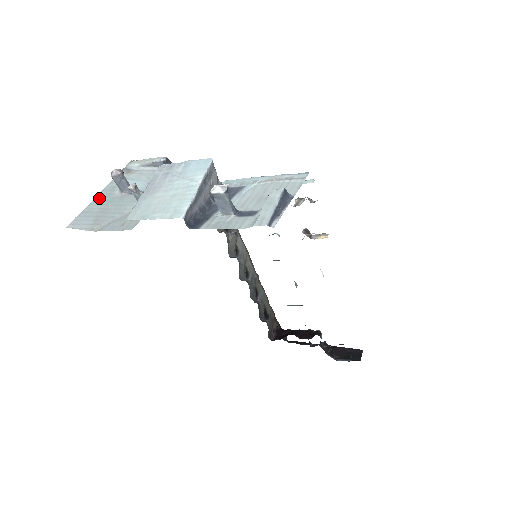
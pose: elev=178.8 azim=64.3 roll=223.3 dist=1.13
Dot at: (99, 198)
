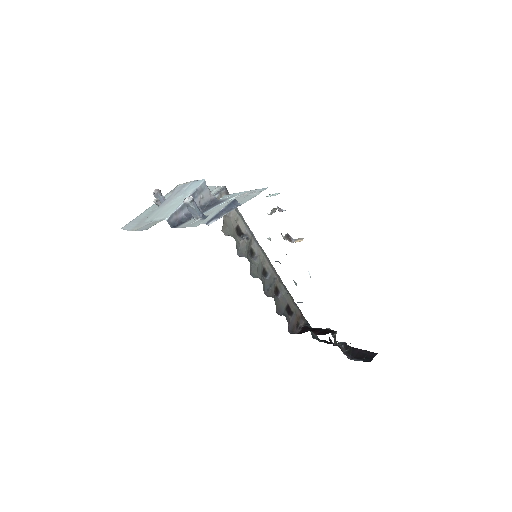
Dot at: (148, 210)
